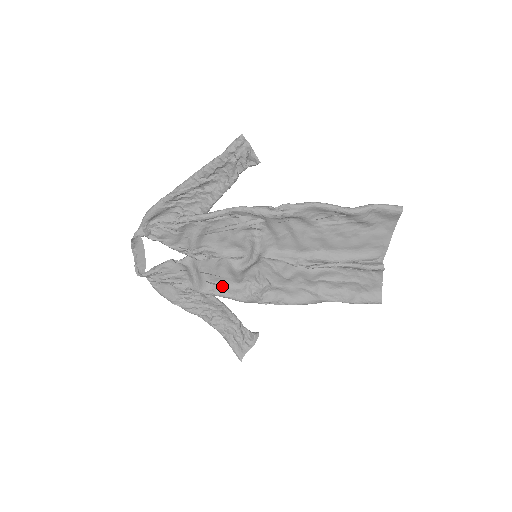
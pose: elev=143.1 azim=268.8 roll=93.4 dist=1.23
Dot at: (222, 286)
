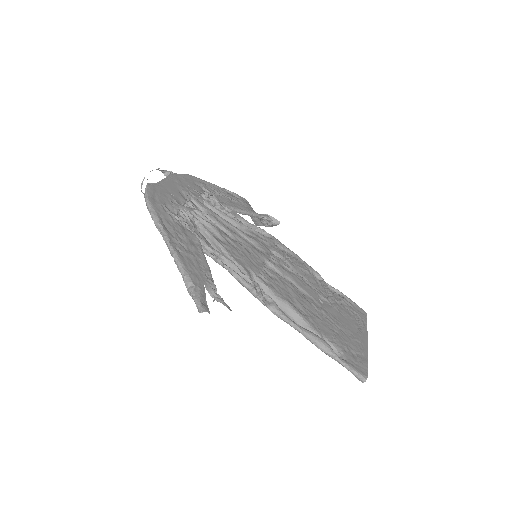
Dot at: (237, 220)
